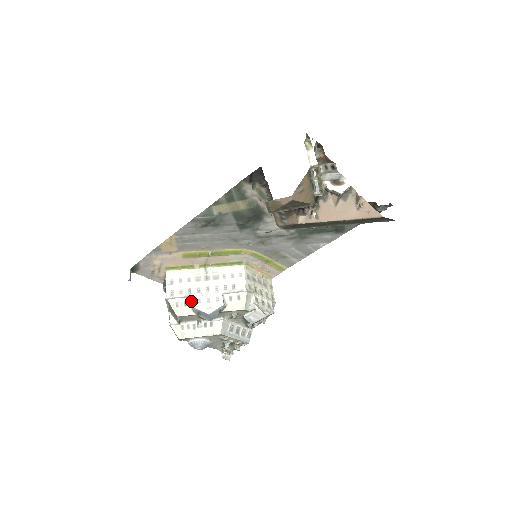
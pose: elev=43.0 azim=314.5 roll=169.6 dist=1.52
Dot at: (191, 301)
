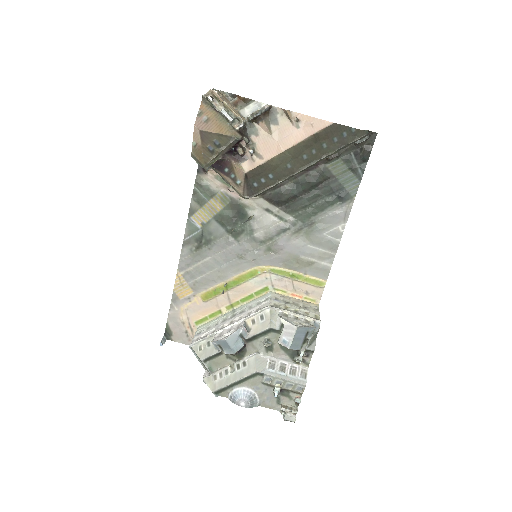
Dot at: occluded
